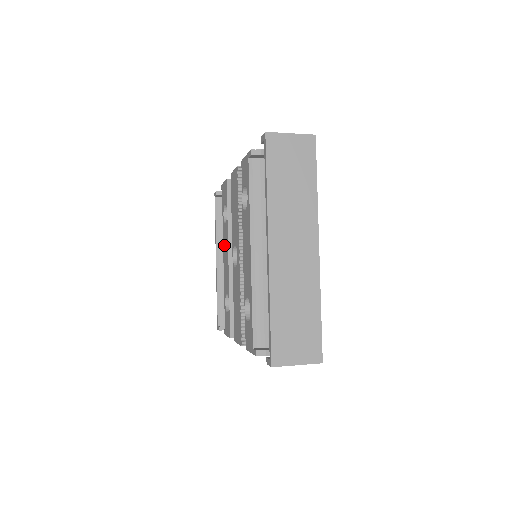
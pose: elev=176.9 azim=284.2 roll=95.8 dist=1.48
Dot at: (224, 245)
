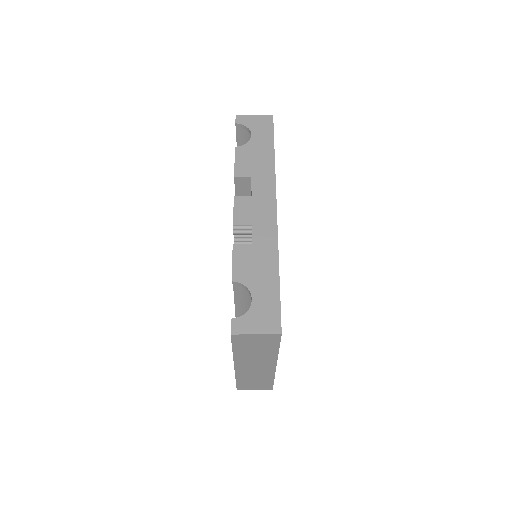
Dot at: occluded
